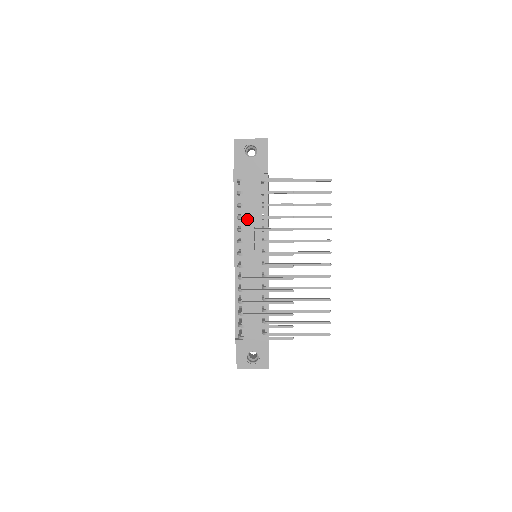
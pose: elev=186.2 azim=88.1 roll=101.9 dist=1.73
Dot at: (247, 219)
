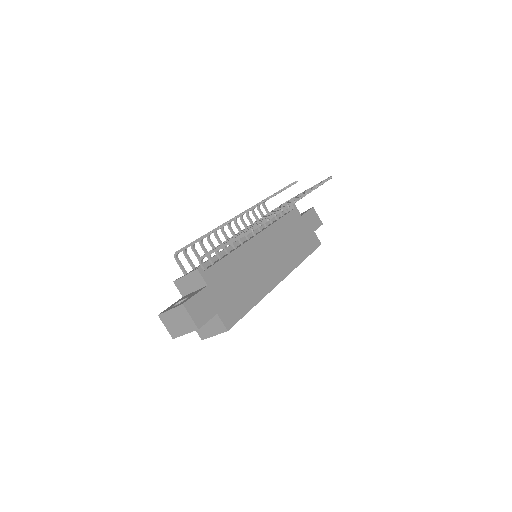
Dot at: occluded
